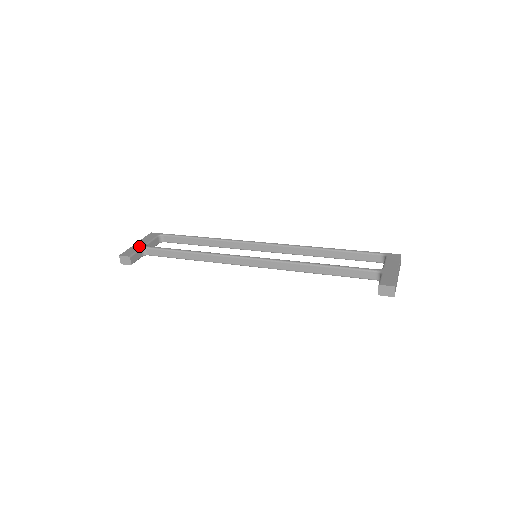
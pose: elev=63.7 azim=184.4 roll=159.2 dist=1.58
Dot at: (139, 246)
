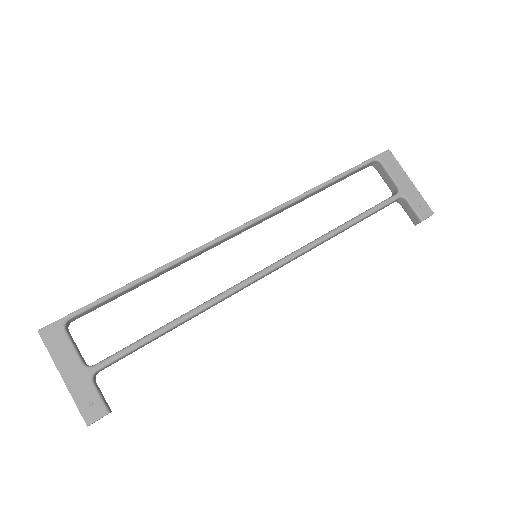
Dot at: (82, 379)
